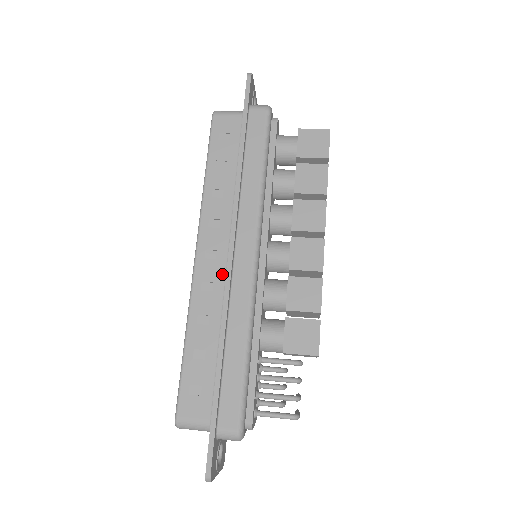
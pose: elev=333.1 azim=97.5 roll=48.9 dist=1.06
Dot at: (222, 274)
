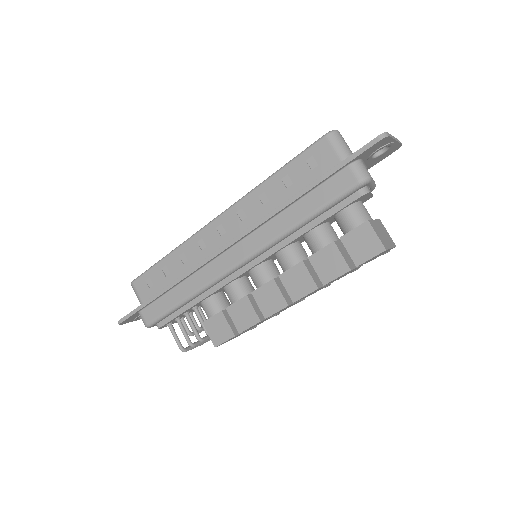
Dot at: (215, 249)
